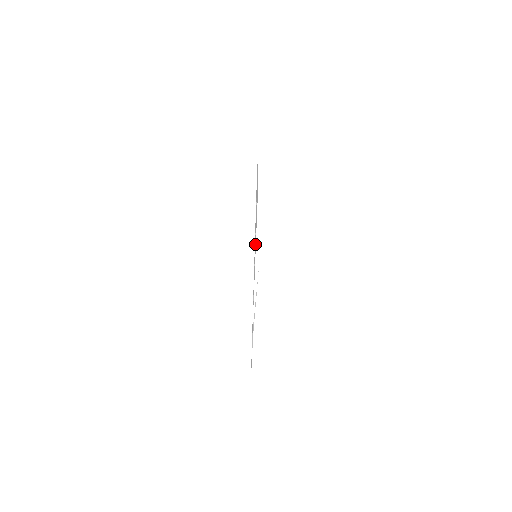
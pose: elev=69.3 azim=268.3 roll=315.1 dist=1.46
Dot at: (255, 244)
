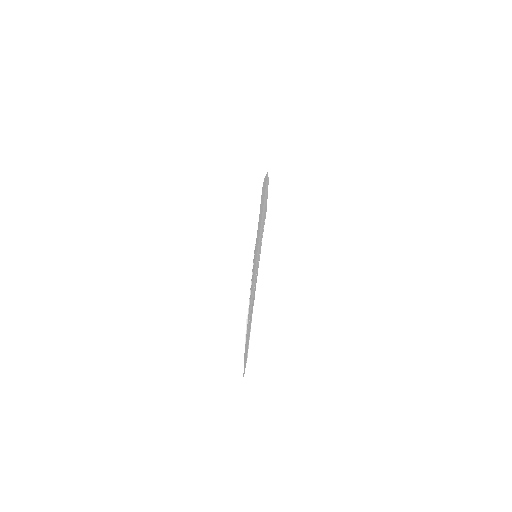
Dot at: (257, 259)
